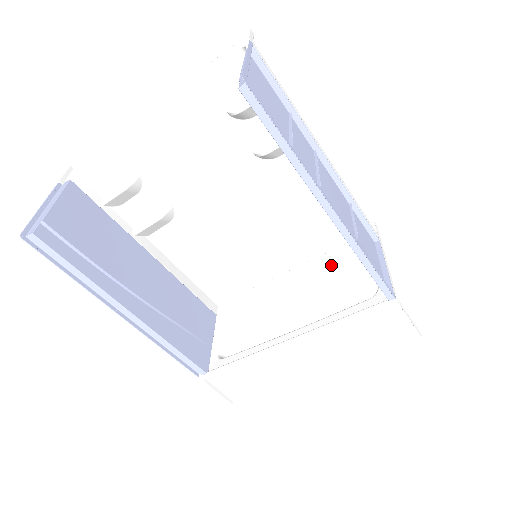
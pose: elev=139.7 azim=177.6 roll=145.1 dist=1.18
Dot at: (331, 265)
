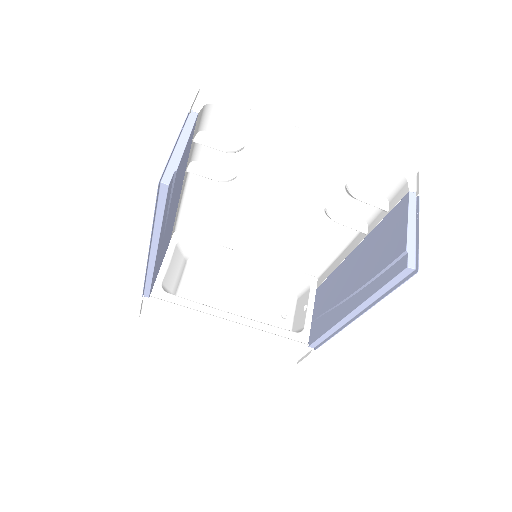
Dot at: (277, 274)
